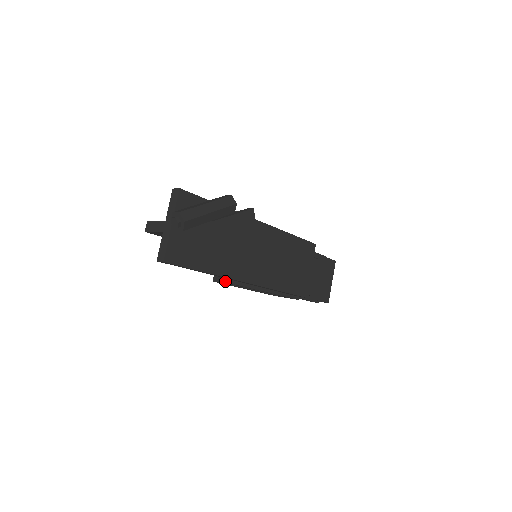
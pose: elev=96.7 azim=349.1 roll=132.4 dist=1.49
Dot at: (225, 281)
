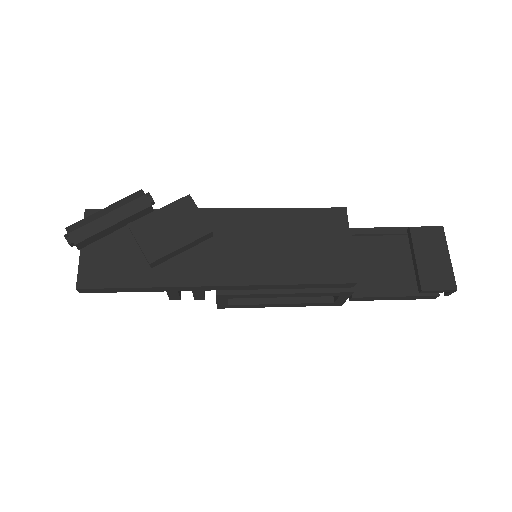
Dot at: occluded
